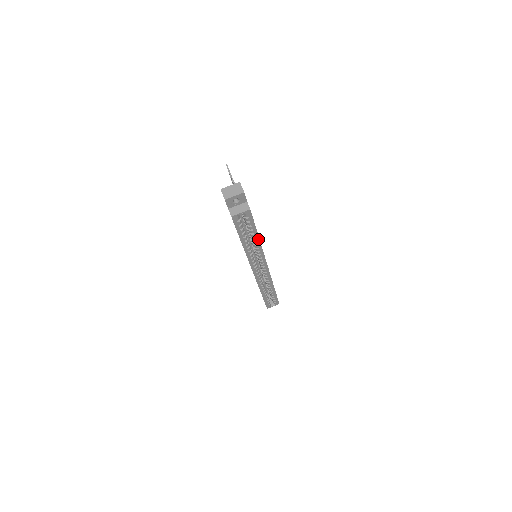
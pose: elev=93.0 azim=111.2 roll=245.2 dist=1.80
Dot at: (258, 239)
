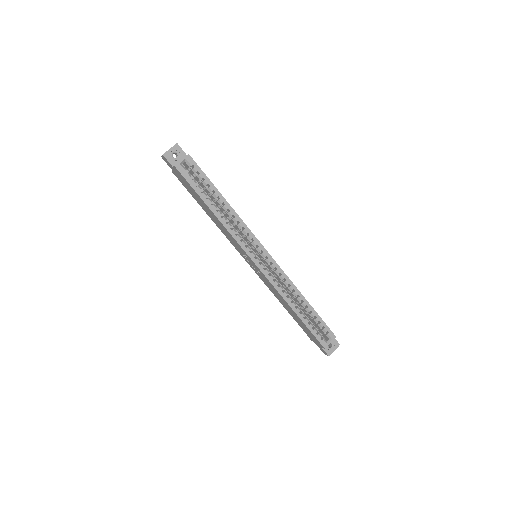
Dot at: (225, 201)
